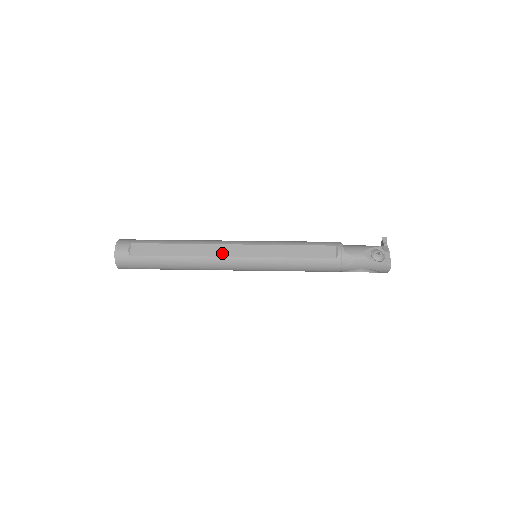
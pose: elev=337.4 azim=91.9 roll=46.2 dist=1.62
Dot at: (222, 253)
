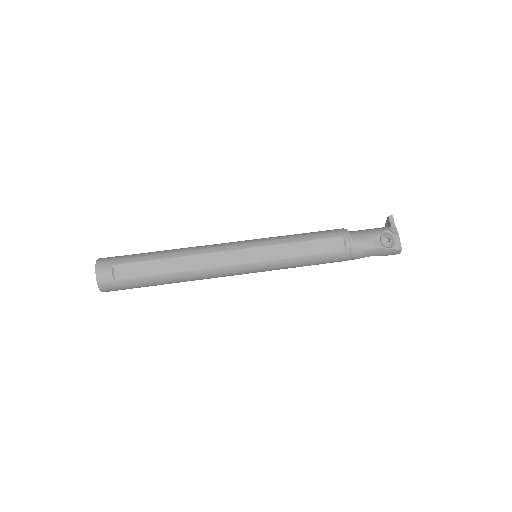
Dot at: (220, 262)
